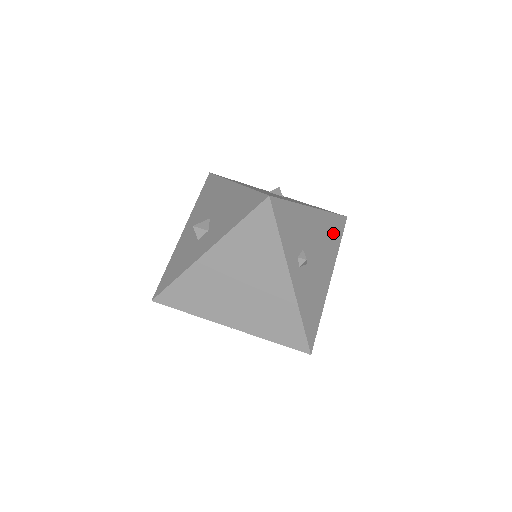
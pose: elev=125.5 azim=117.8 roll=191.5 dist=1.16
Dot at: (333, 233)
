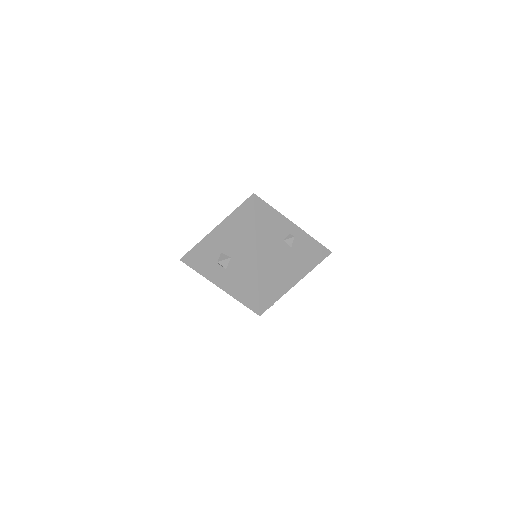
Dot at: occluded
